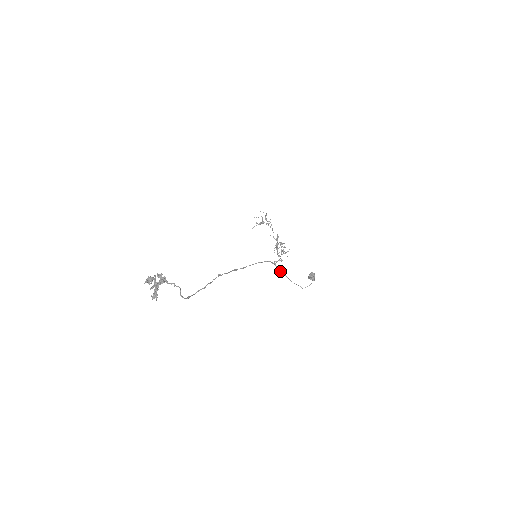
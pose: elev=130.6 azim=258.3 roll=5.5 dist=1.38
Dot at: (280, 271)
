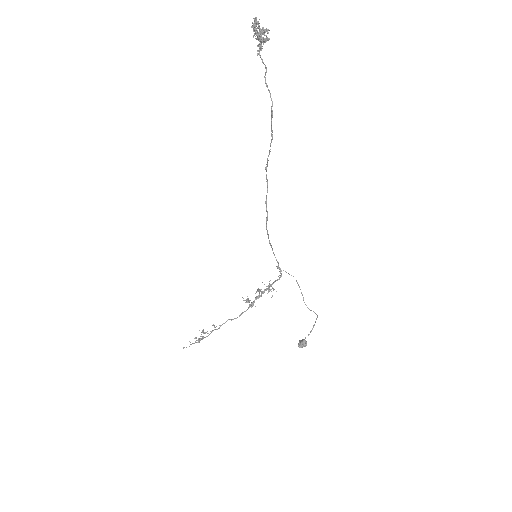
Dot at: (288, 273)
